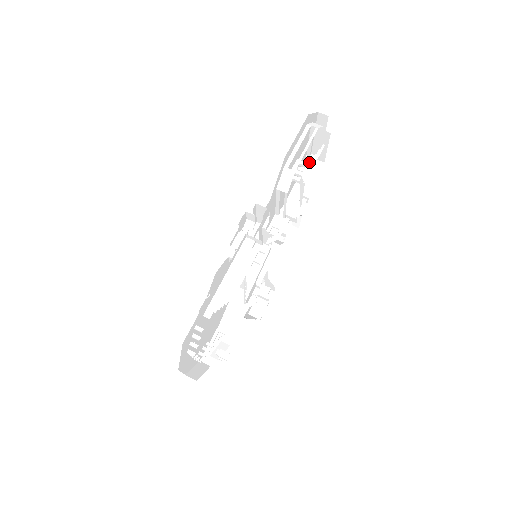
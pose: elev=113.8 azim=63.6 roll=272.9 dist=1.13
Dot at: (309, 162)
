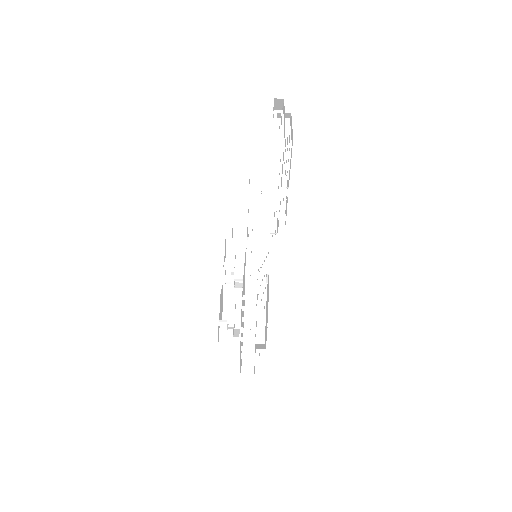
Dot at: occluded
